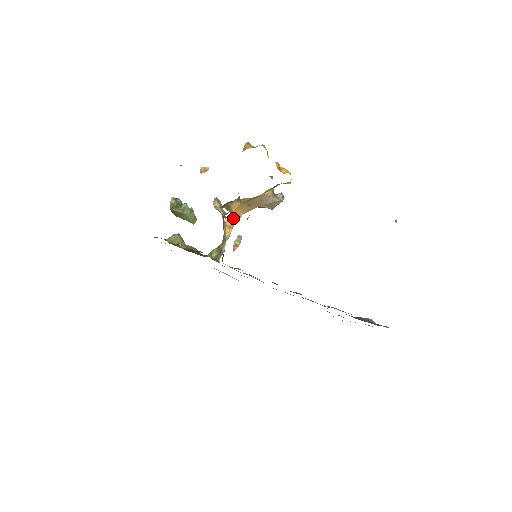
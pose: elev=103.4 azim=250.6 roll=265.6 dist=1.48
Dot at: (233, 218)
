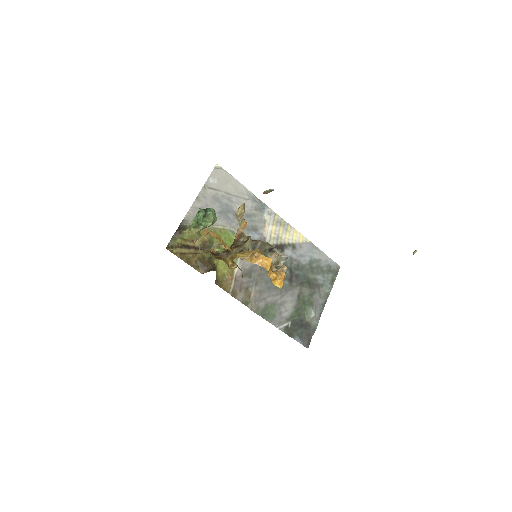
Dot at: occluded
